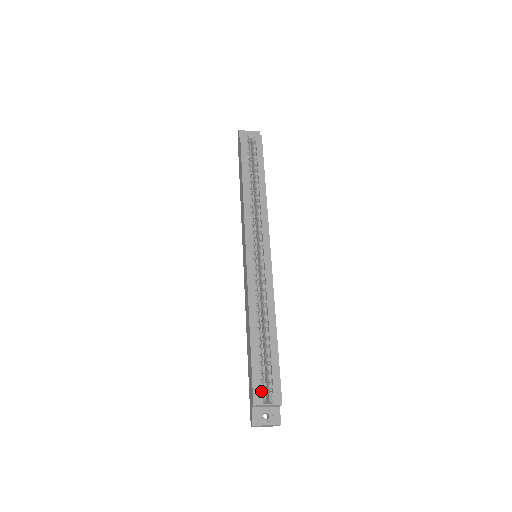
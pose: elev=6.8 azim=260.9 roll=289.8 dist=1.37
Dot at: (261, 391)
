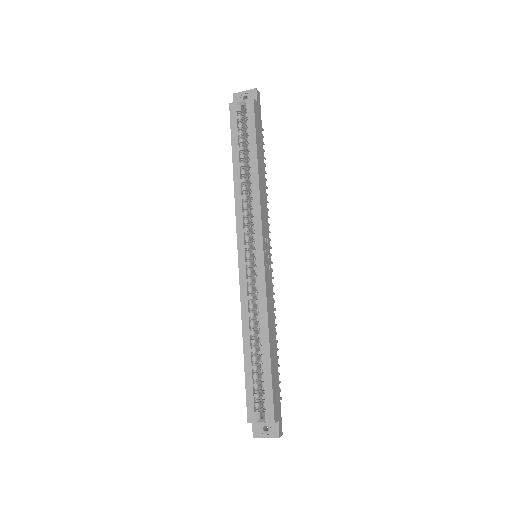
Dot at: occluded
